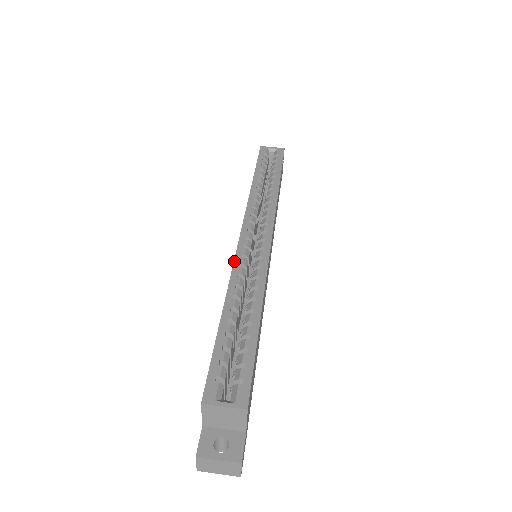
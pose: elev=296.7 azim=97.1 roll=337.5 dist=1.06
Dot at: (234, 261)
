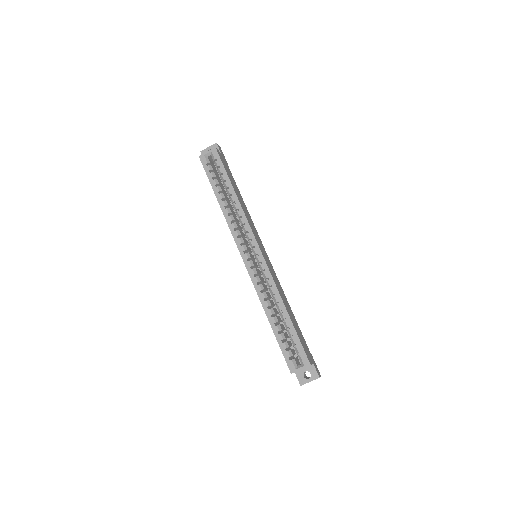
Dot at: (253, 283)
